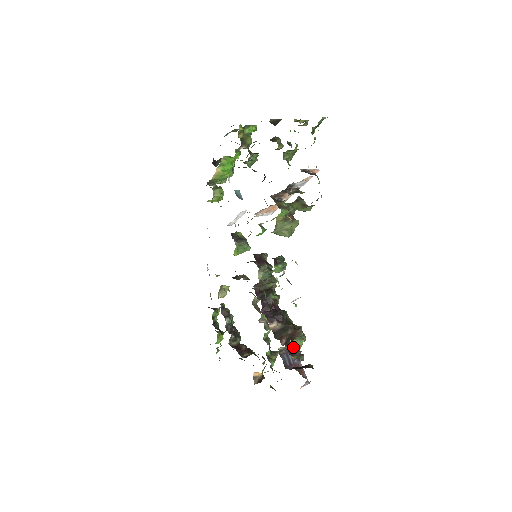
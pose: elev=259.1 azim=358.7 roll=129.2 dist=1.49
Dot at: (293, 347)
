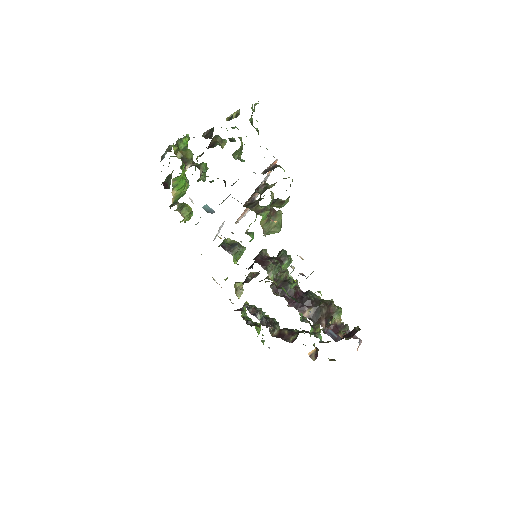
Dot at: (335, 325)
